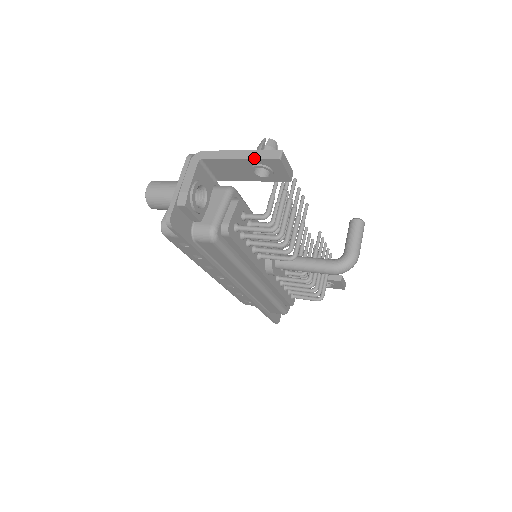
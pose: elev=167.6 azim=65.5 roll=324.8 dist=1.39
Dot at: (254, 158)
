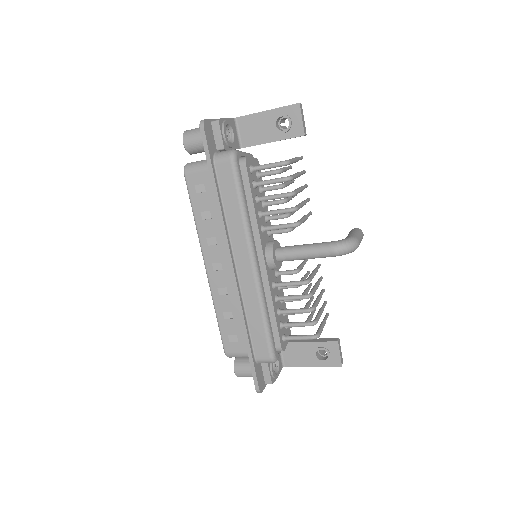
Dot at: (279, 107)
